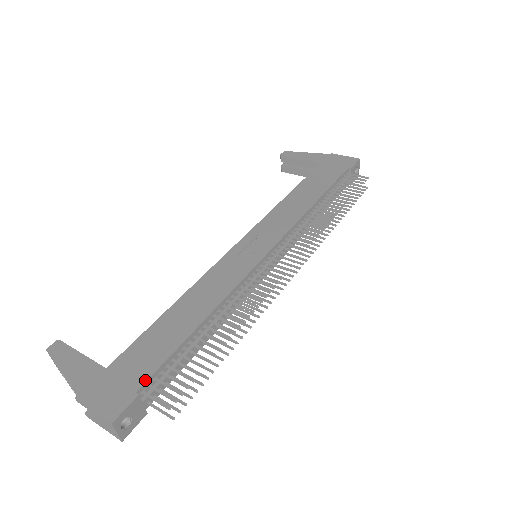
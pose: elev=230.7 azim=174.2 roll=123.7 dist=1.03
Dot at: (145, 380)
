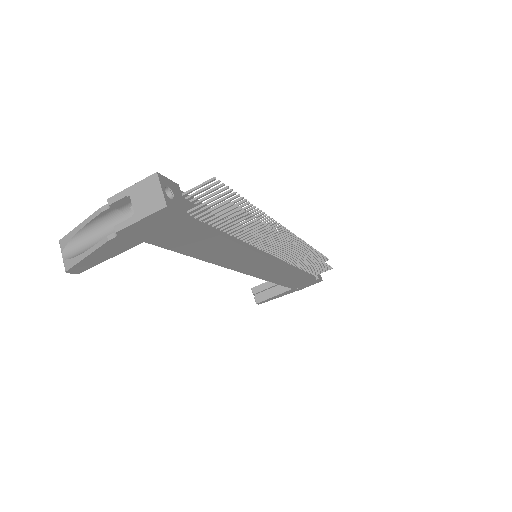
Dot at: (181, 192)
